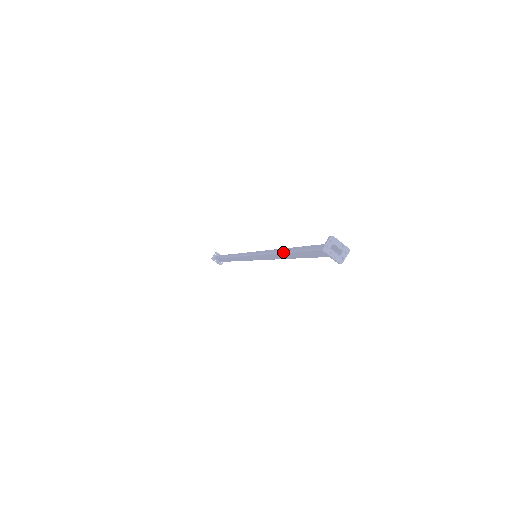
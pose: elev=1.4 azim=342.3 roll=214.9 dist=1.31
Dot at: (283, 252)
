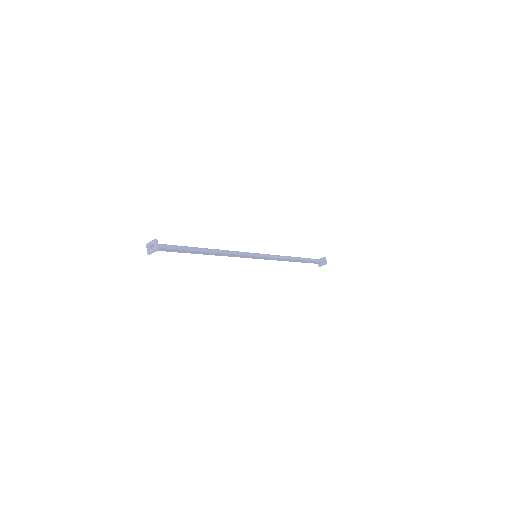
Dot at: occluded
